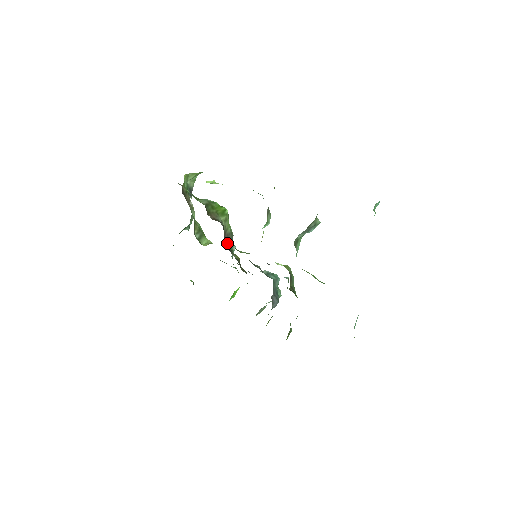
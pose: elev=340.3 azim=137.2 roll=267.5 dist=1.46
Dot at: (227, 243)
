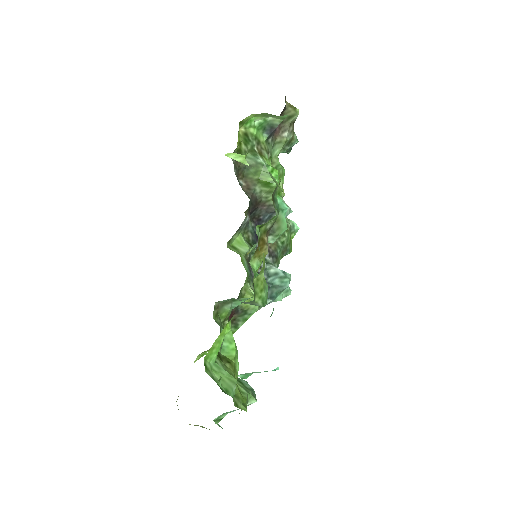
Dot at: (263, 213)
